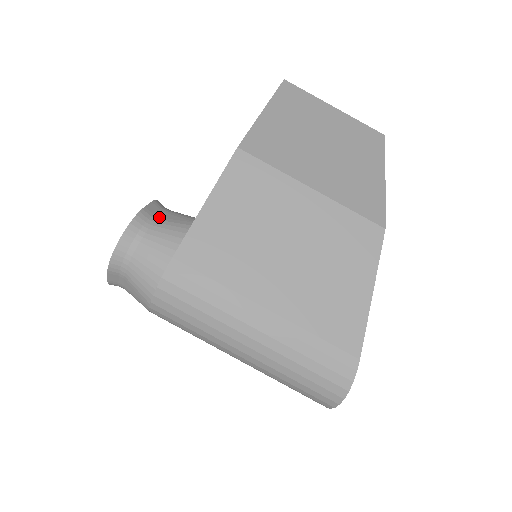
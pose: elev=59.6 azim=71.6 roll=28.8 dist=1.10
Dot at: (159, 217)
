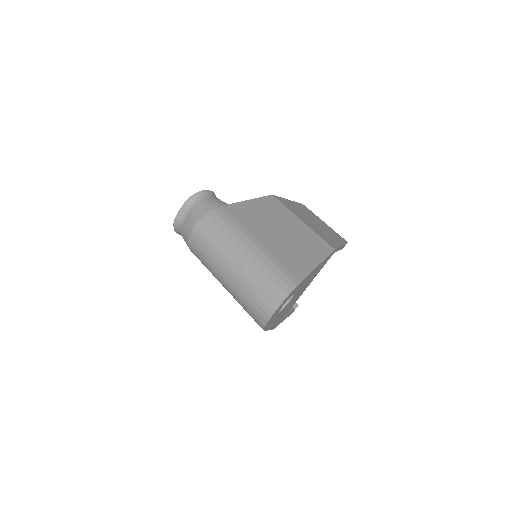
Dot at: occluded
